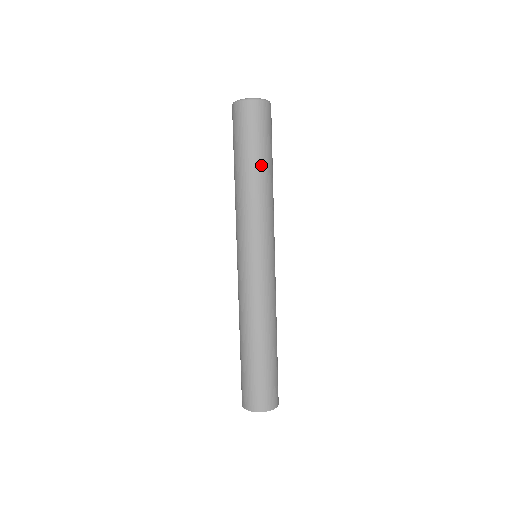
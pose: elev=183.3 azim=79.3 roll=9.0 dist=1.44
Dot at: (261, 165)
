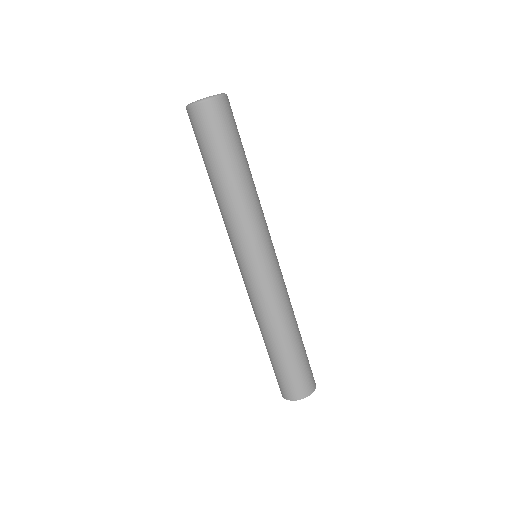
Dot at: (216, 173)
